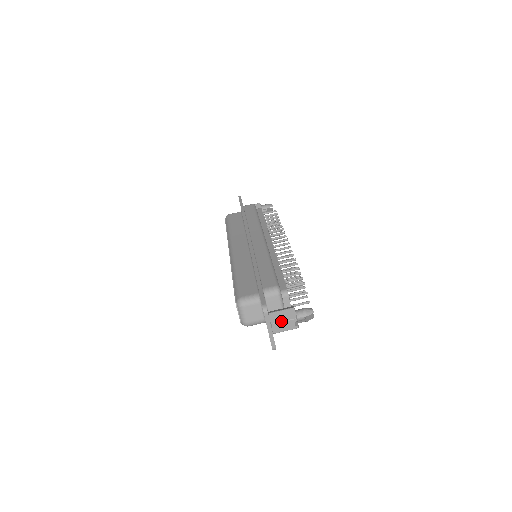
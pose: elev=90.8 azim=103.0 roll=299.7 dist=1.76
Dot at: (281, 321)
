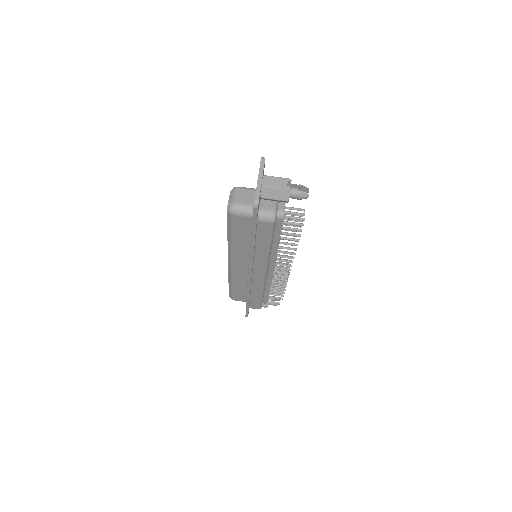
Dot at: occluded
